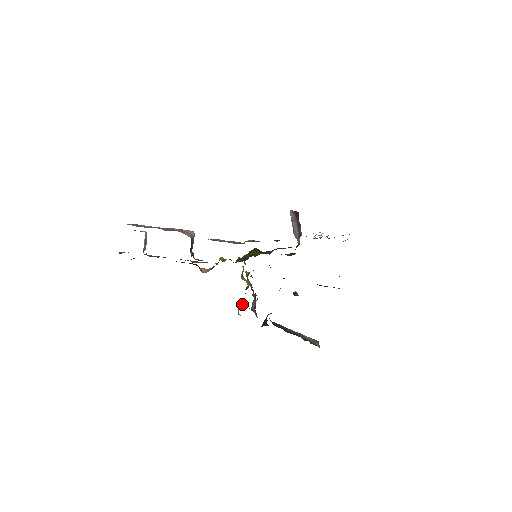
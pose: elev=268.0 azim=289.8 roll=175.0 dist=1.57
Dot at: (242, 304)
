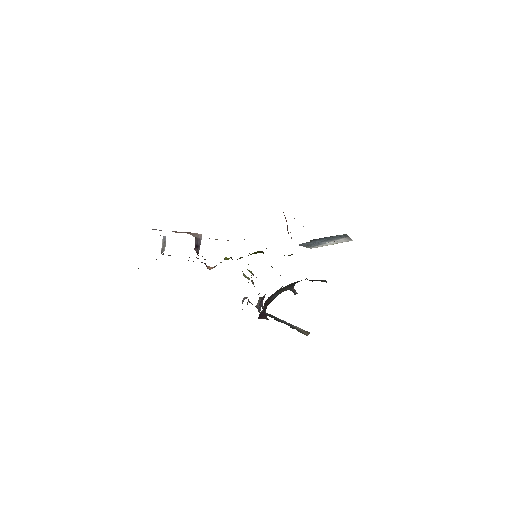
Dot at: occluded
